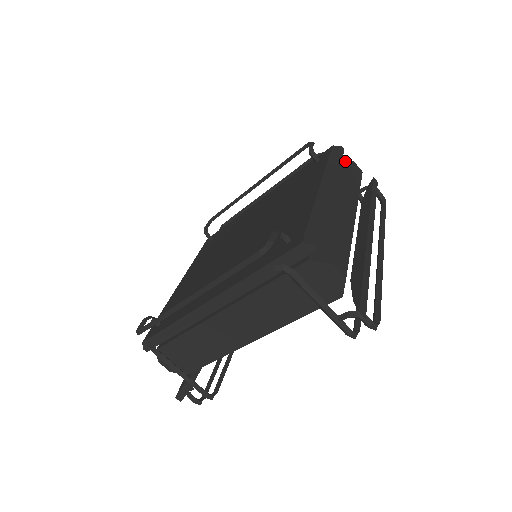
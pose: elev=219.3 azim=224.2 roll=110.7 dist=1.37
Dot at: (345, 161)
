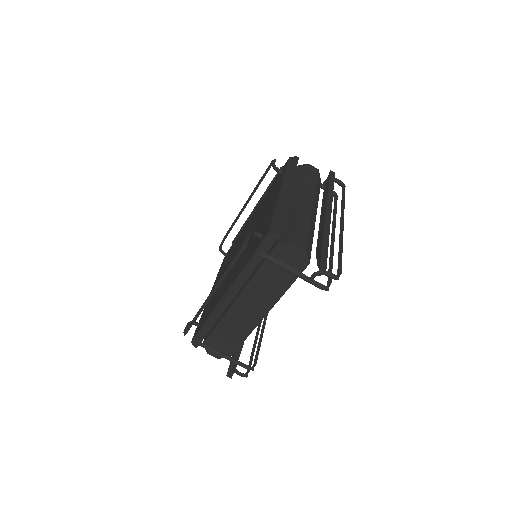
Dot at: (302, 166)
